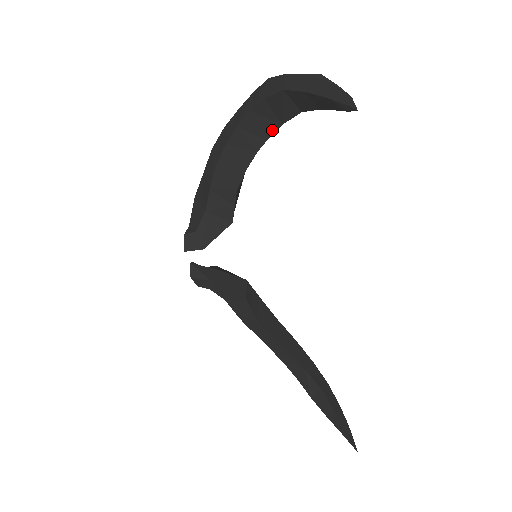
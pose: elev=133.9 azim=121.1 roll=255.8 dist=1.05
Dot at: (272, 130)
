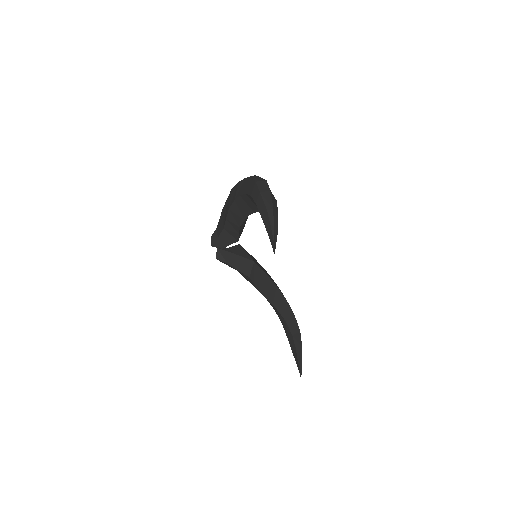
Dot at: (256, 210)
